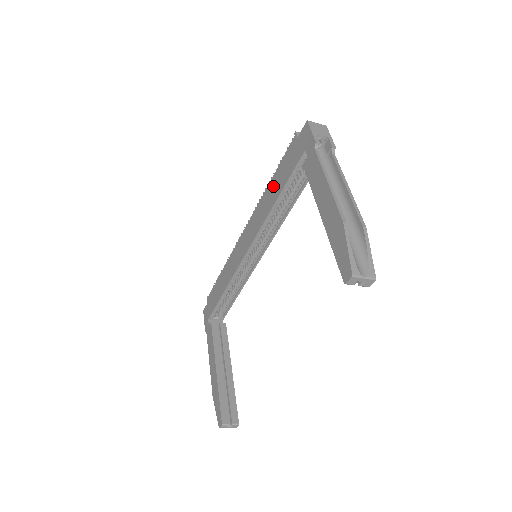
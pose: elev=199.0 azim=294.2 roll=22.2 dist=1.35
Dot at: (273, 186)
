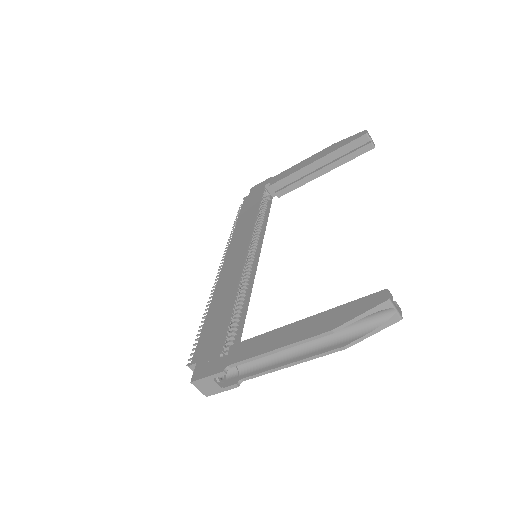
Dot at: (244, 217)
